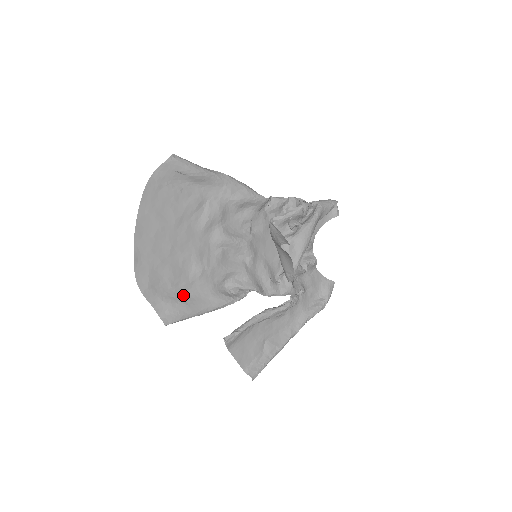
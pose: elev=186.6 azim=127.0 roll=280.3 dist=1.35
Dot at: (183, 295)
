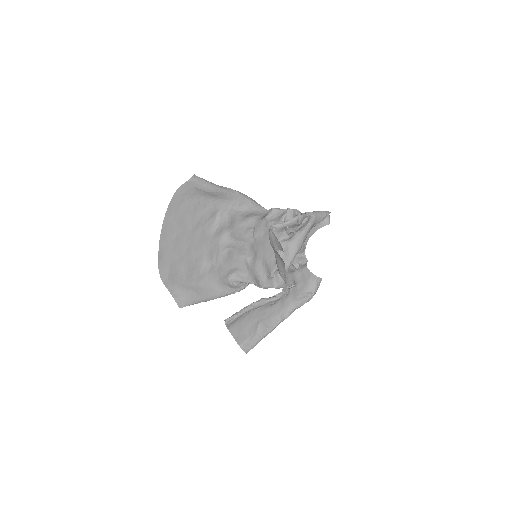
Dot at: (195, 285)
